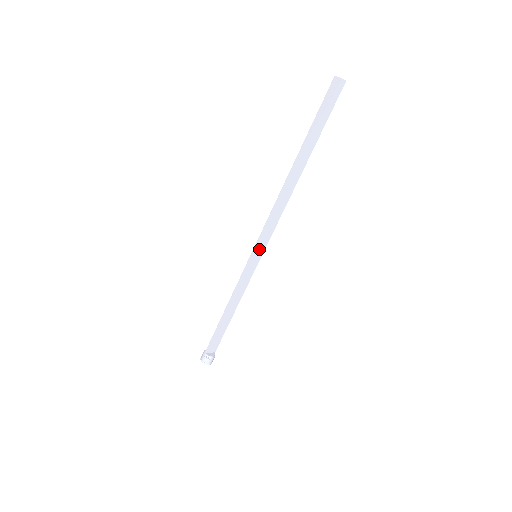
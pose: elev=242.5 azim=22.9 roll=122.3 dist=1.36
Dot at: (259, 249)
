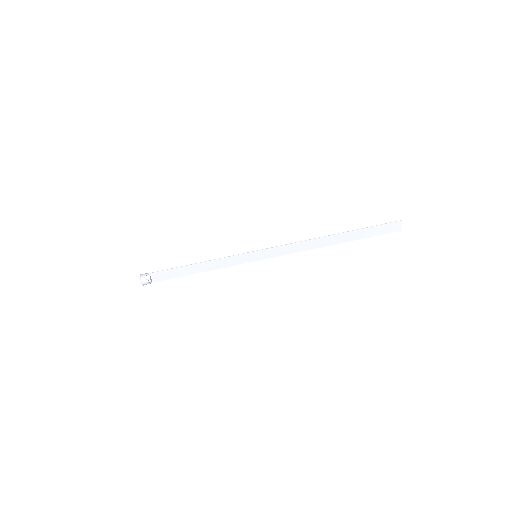
Dot at: (263, 254)
